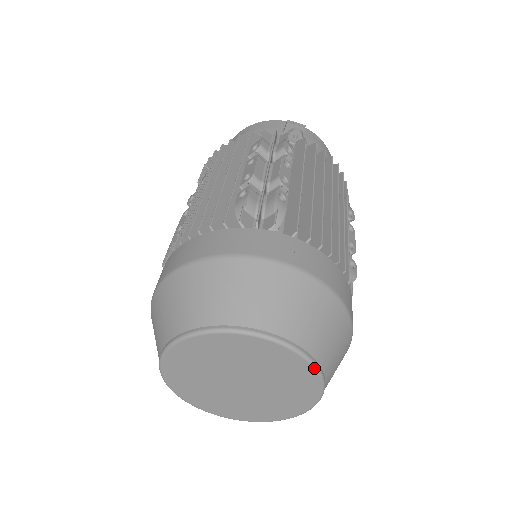
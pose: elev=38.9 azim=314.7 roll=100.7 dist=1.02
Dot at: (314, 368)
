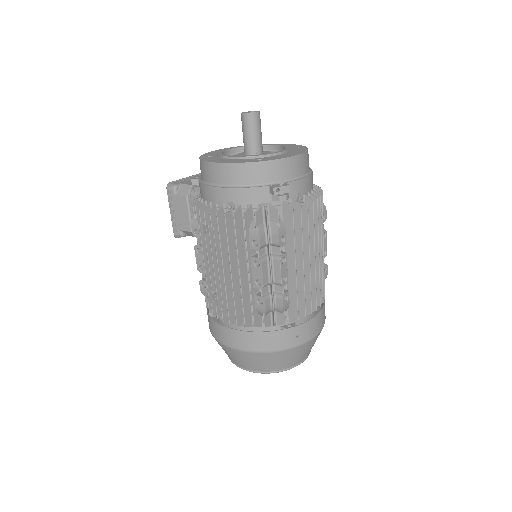
Dot at: (308, 355)
